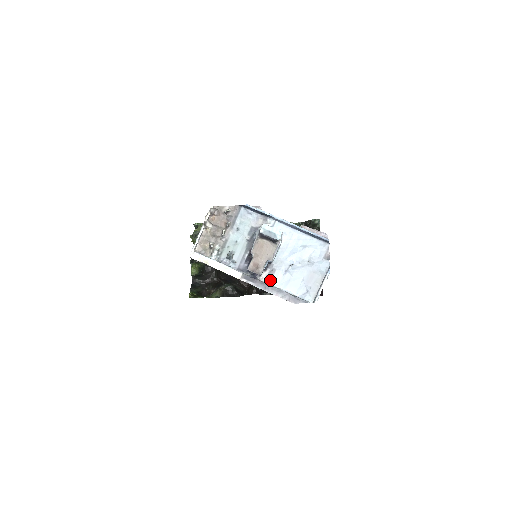
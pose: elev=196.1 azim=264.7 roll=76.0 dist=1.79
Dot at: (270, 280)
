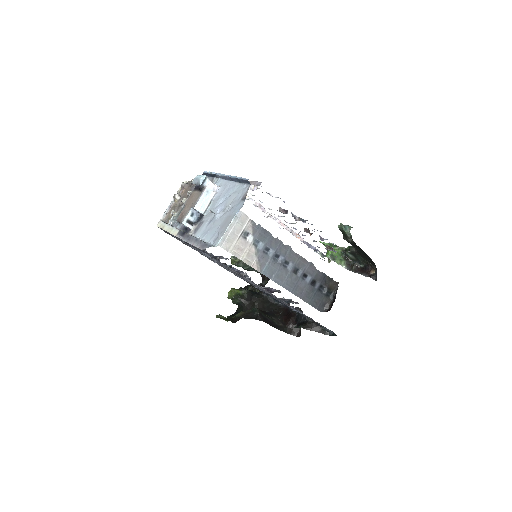
Dot at: (196, 232)
